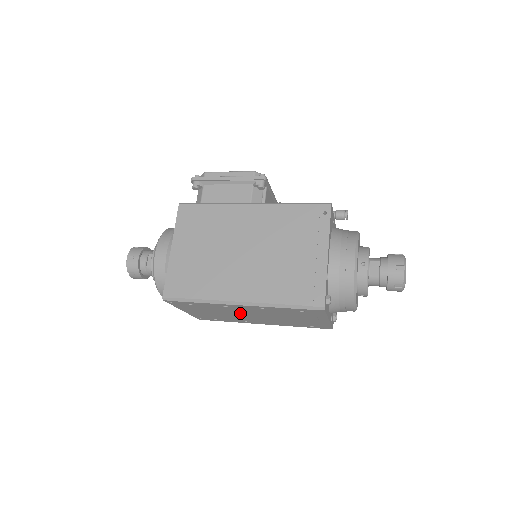
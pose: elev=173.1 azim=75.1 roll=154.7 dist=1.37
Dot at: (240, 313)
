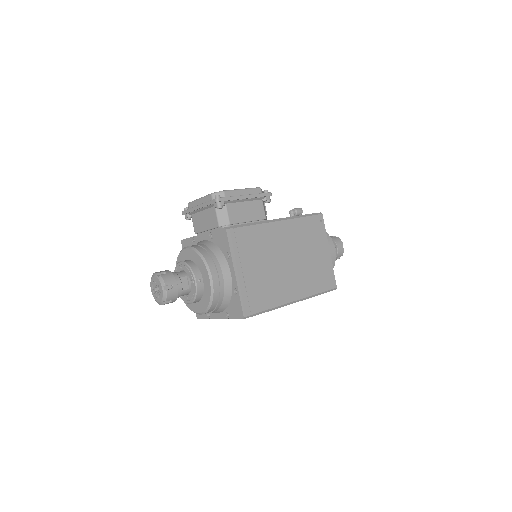
Dot at: occluded
